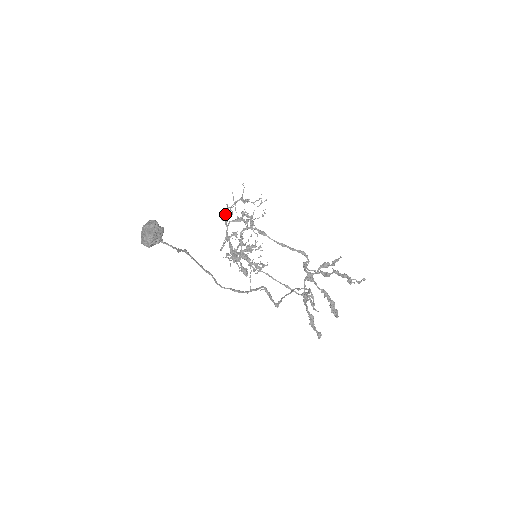
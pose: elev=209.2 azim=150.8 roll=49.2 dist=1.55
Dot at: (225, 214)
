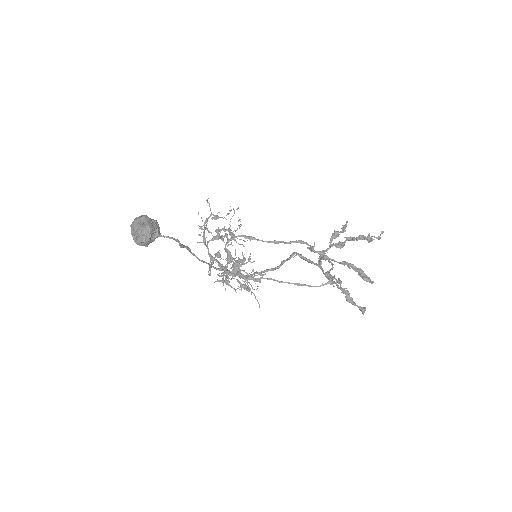
Dot at: (200, 235)
